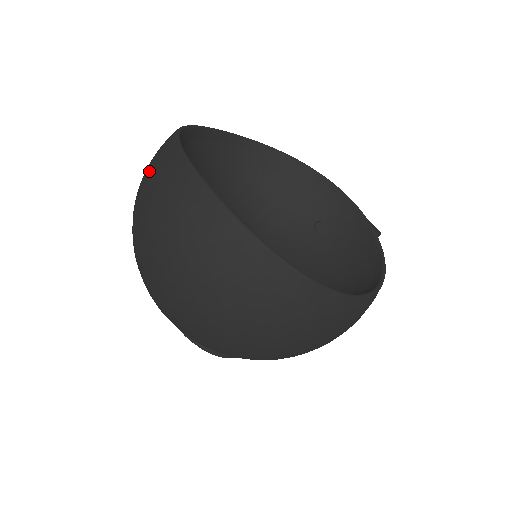
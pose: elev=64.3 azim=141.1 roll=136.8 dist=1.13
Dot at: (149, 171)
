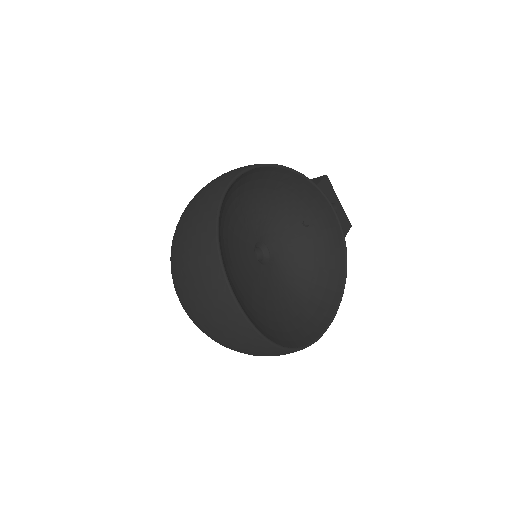
Dot at: (193, 263)
